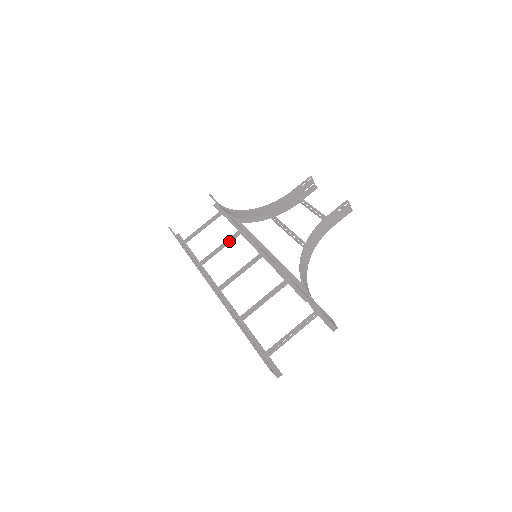
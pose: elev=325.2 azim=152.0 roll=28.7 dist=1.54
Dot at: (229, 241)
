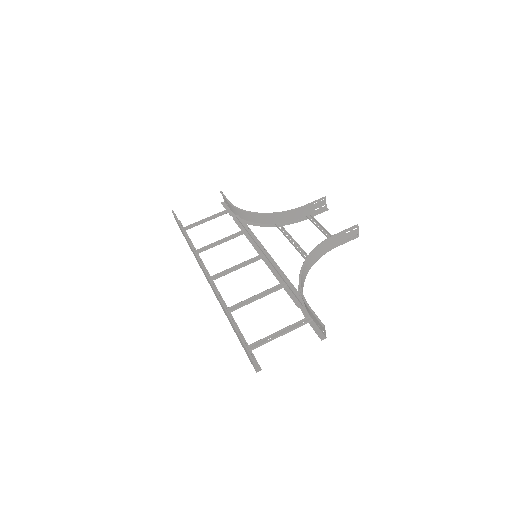
Dot at: (231, 237)
